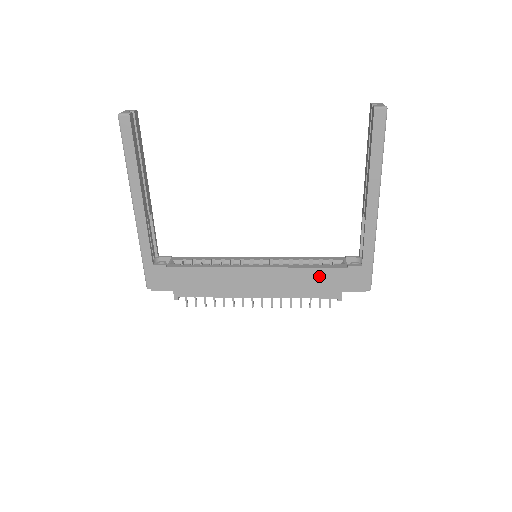
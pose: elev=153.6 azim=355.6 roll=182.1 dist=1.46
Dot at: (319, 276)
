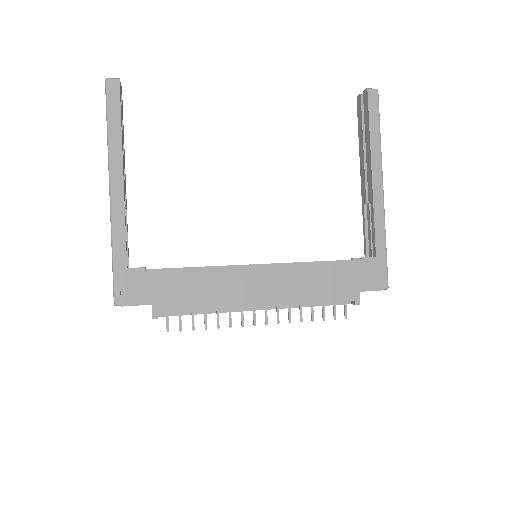
Dot at: (332, 272)
